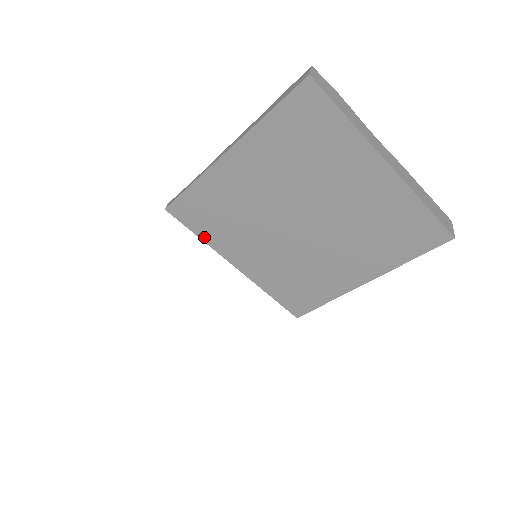
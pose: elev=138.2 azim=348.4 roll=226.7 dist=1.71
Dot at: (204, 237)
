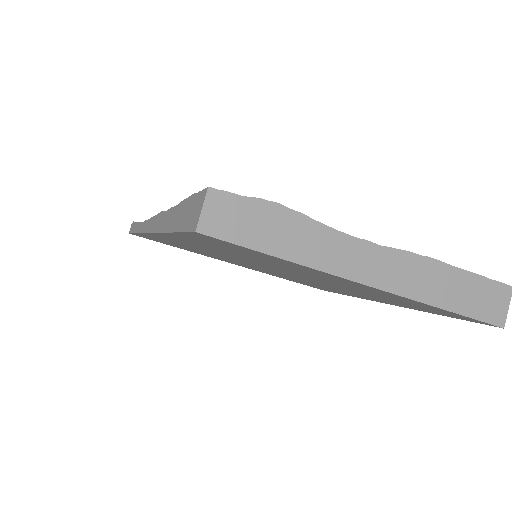
Dot at: occluded
